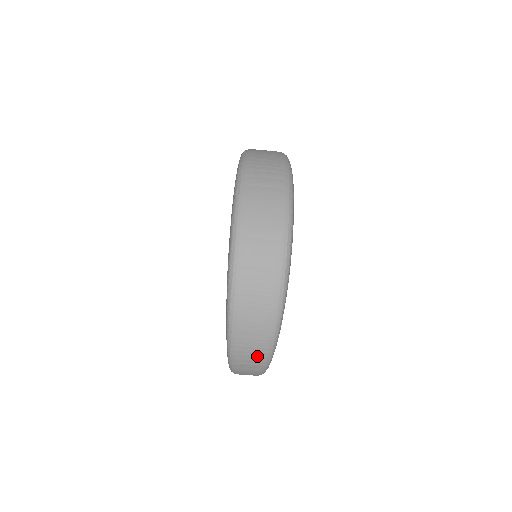
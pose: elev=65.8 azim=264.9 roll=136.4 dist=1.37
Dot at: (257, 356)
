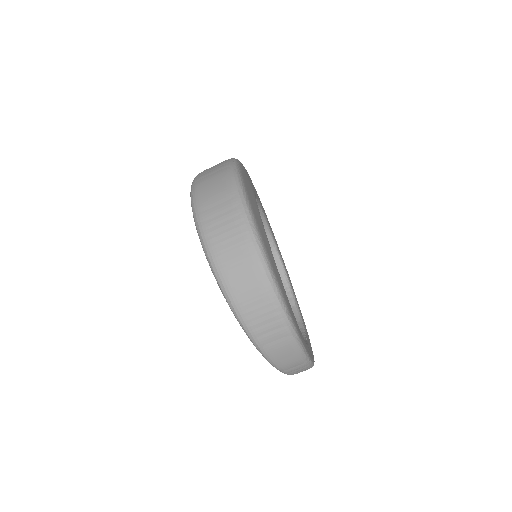
Dot at: (270, 318)
